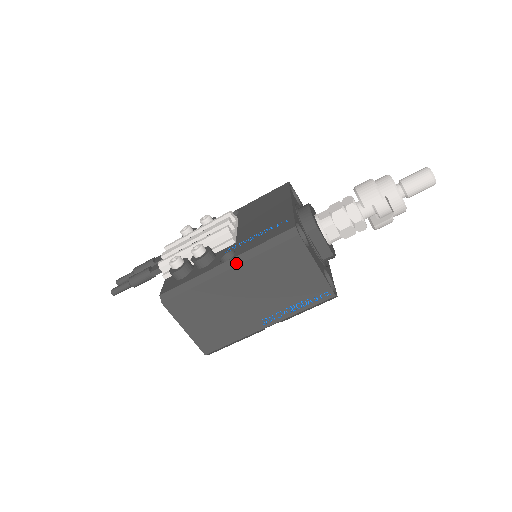
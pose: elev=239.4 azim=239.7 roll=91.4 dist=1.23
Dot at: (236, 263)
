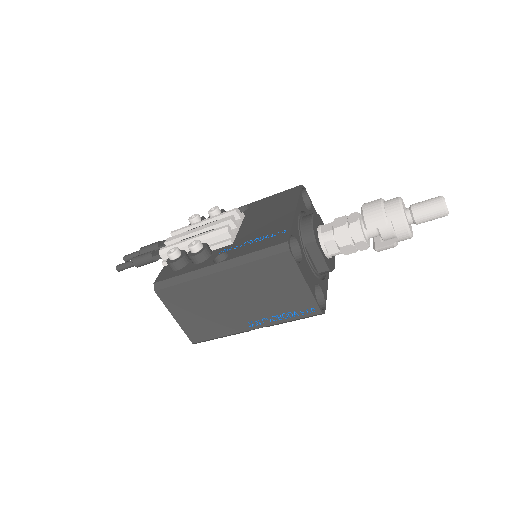
Dot at: (226, 267)
